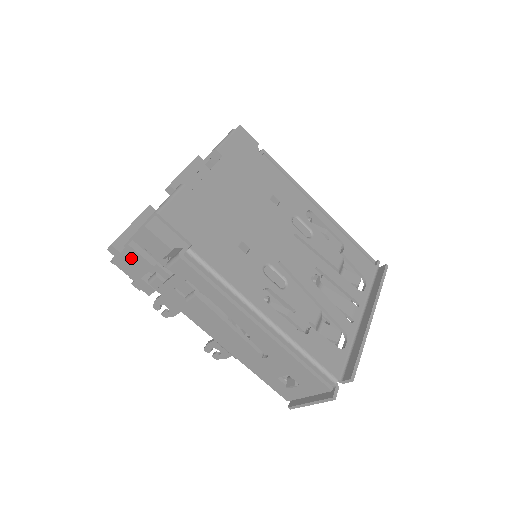
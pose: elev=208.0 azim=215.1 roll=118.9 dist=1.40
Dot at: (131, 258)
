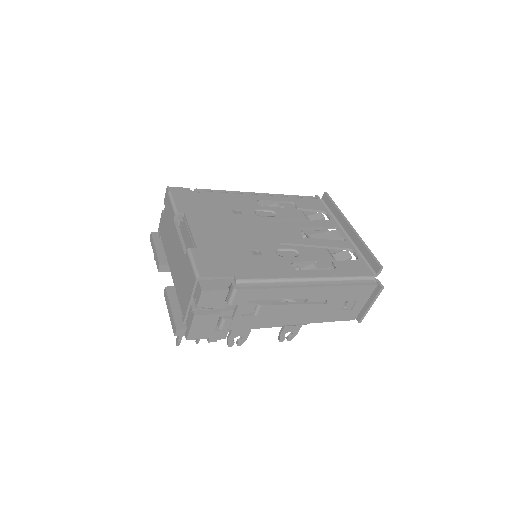
Dot at: (200, 323)
